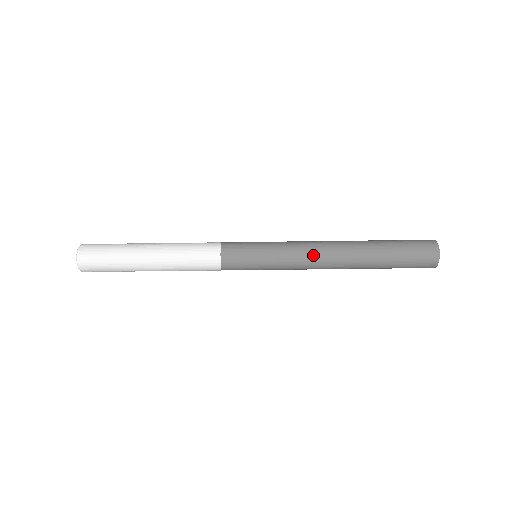
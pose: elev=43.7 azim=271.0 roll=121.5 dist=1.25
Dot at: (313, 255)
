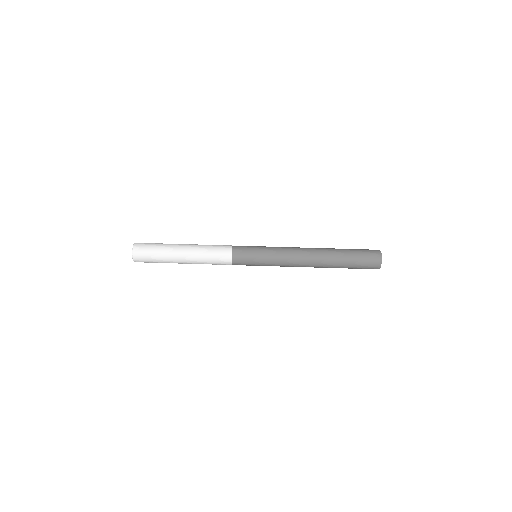
Dot at: (295, 247)
